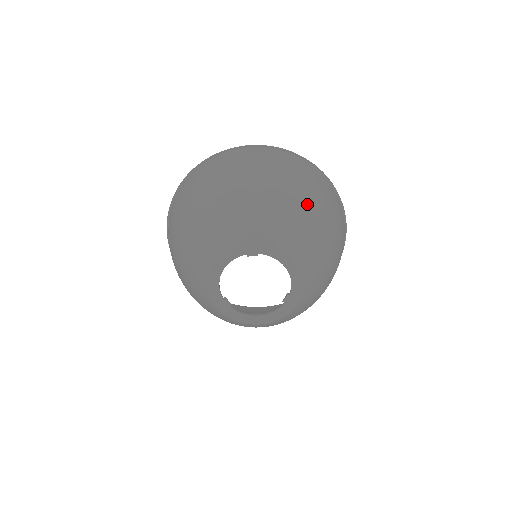
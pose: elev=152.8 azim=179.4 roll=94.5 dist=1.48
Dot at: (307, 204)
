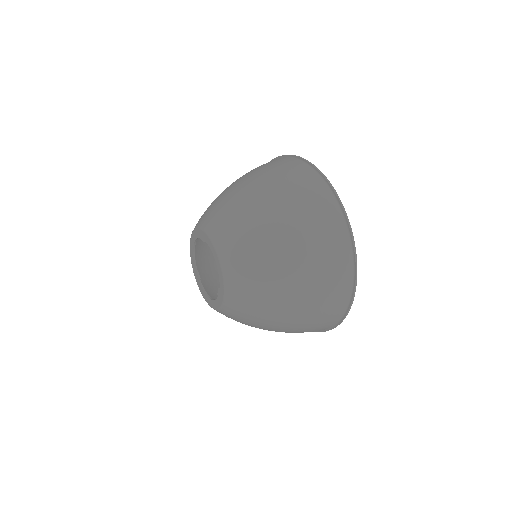
Dot at: (268, 216)
